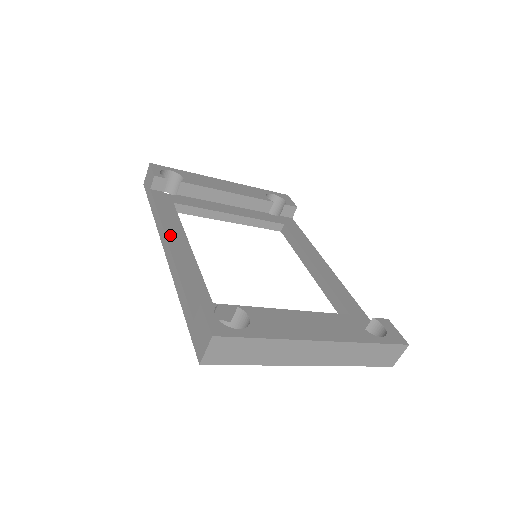
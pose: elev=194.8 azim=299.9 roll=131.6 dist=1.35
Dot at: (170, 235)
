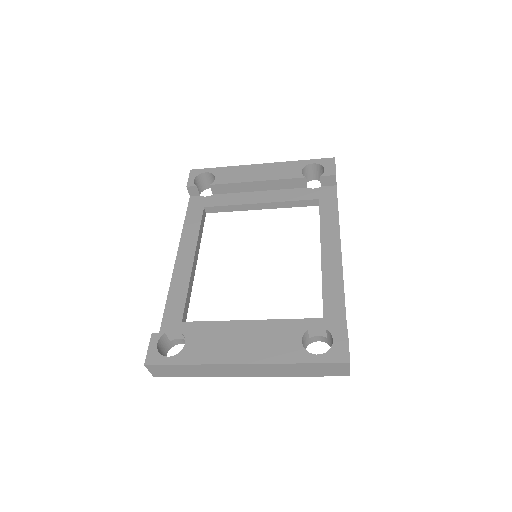
Dot at: (181, 250)
